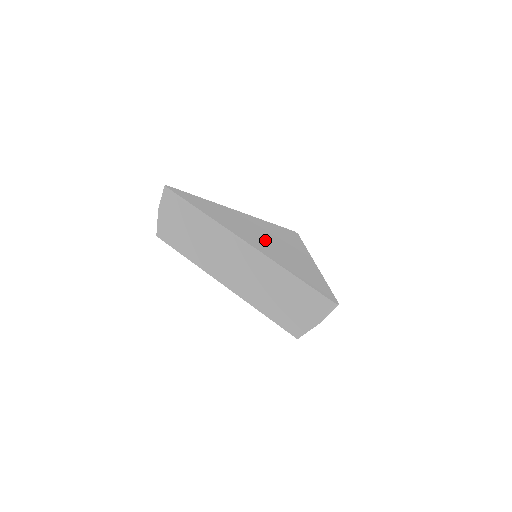
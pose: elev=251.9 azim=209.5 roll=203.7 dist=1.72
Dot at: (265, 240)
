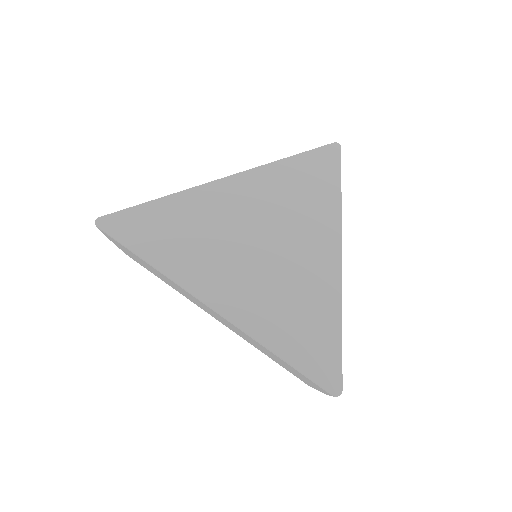
Dot at: (253, 259)
